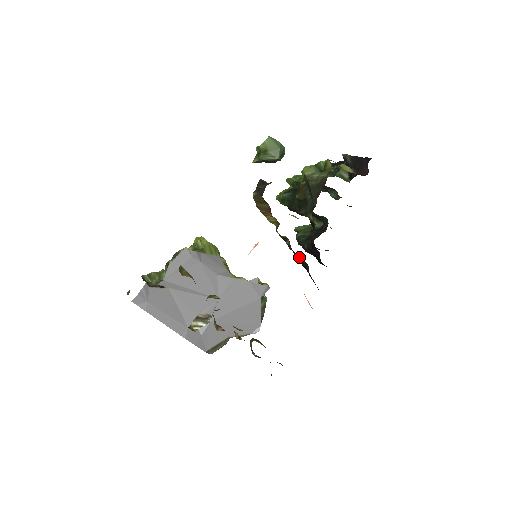
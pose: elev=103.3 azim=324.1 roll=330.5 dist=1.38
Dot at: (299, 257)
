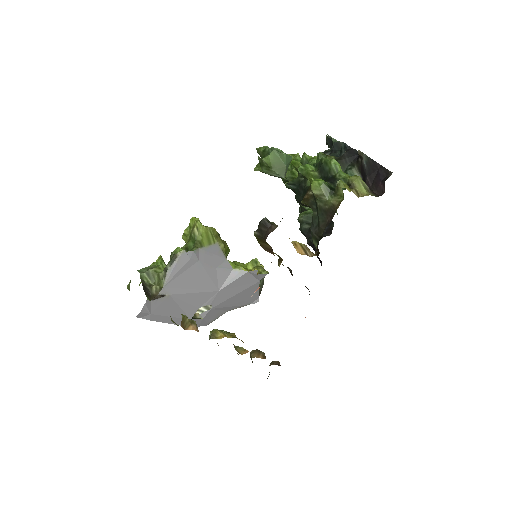
Dot at: occluded
